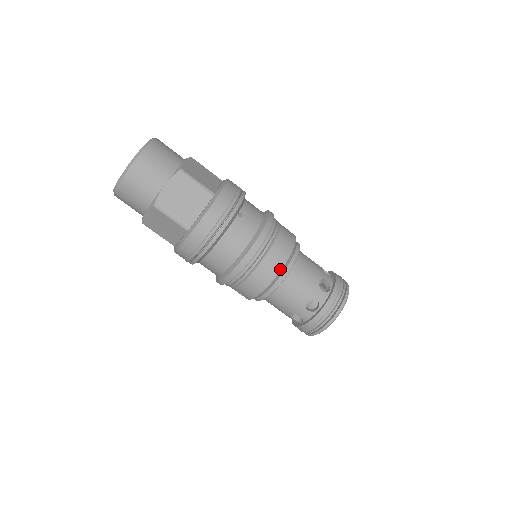
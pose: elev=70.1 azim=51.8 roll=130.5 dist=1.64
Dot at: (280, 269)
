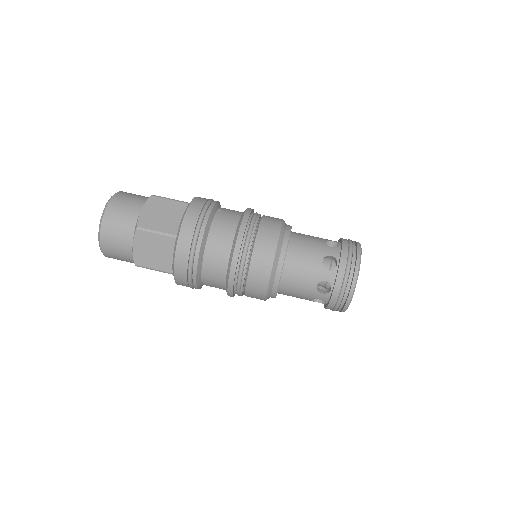
Dot at: (278, 236)
